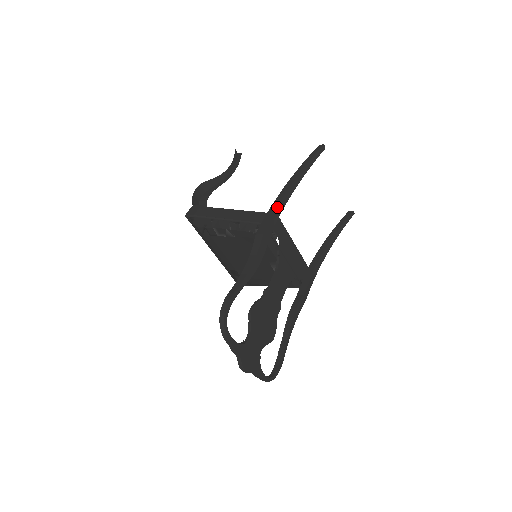
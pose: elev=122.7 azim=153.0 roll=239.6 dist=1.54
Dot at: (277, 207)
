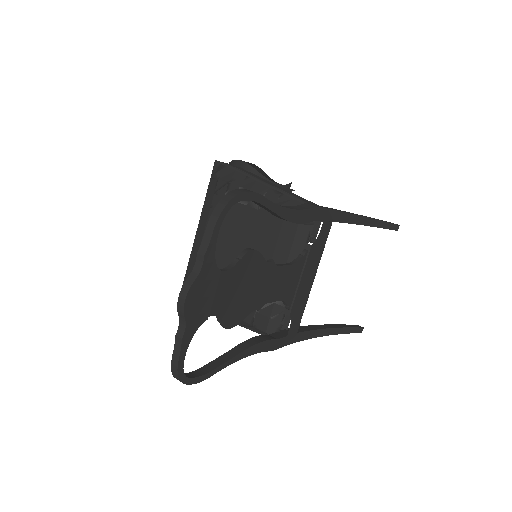
Dot at: occluded
